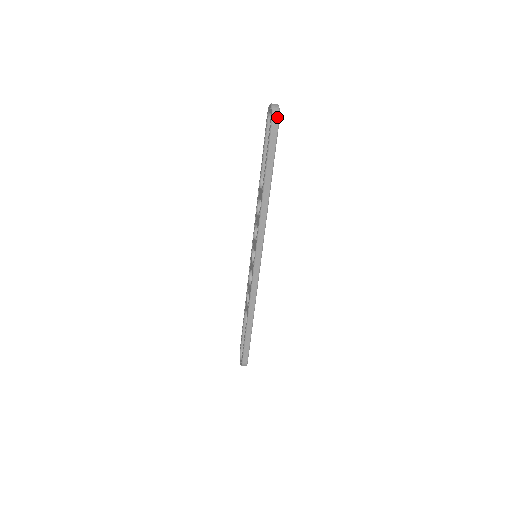
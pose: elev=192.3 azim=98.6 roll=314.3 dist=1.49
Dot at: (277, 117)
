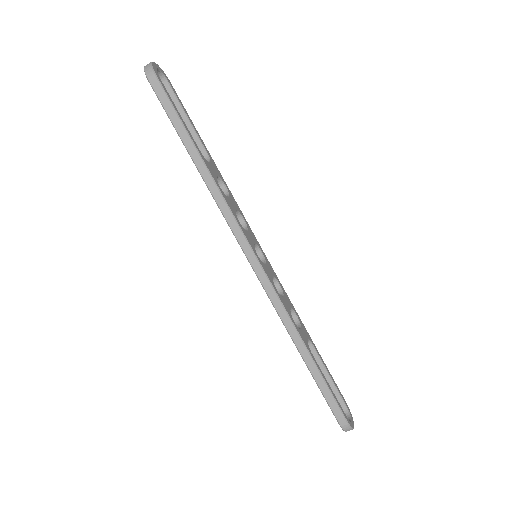
Dot at: (150, 70)
